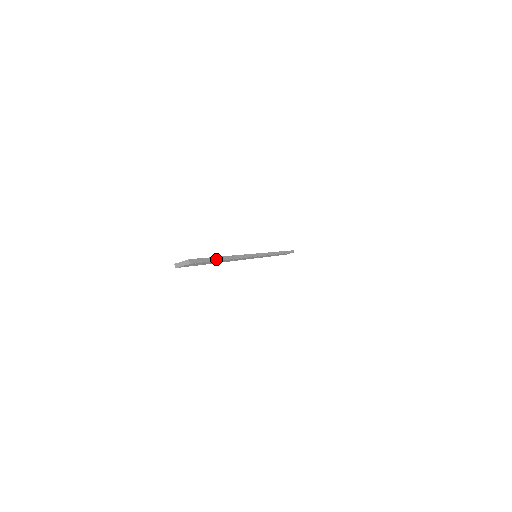
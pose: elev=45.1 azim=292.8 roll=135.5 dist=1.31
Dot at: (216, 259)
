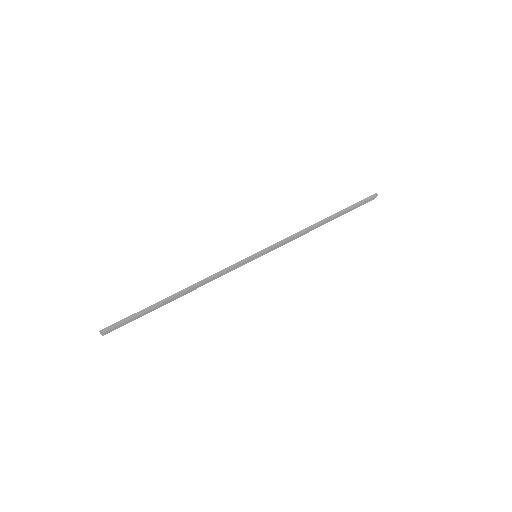
Dot at: (148, 309)
